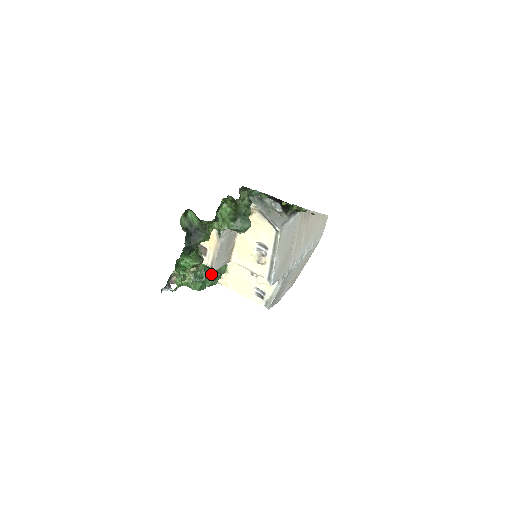
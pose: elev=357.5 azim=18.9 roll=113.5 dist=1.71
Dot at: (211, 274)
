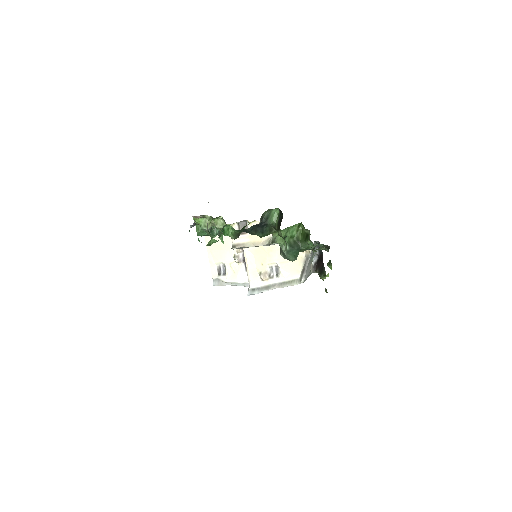
Dot at: occluded
